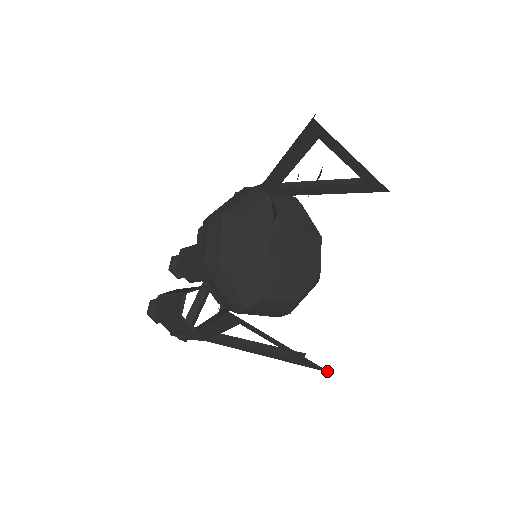
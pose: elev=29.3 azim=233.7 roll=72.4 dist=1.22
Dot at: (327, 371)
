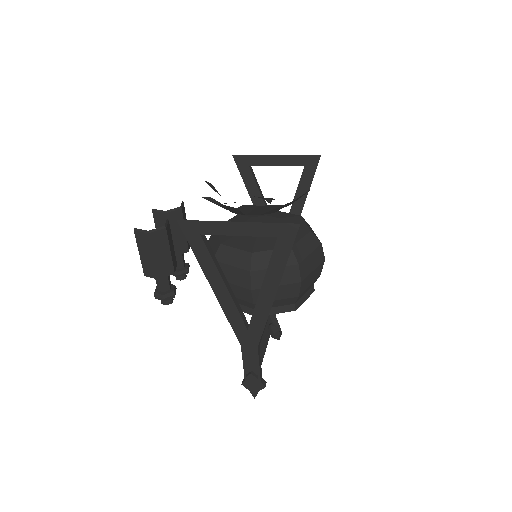
Dot at: (296, 225)
